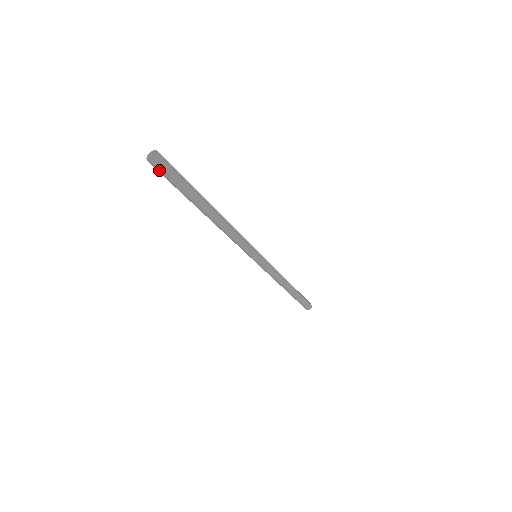
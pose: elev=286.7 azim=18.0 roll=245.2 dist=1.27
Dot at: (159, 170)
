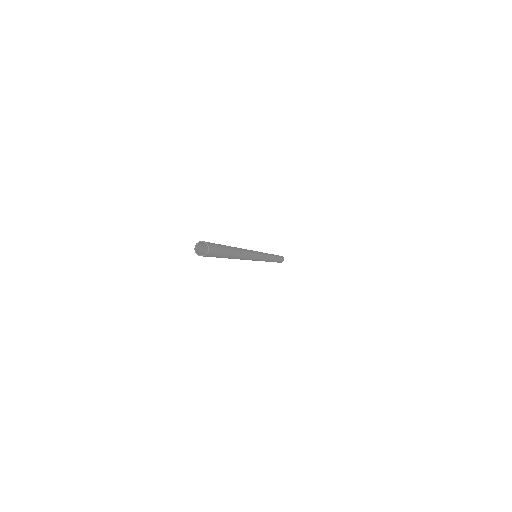
Dot at: occluded
